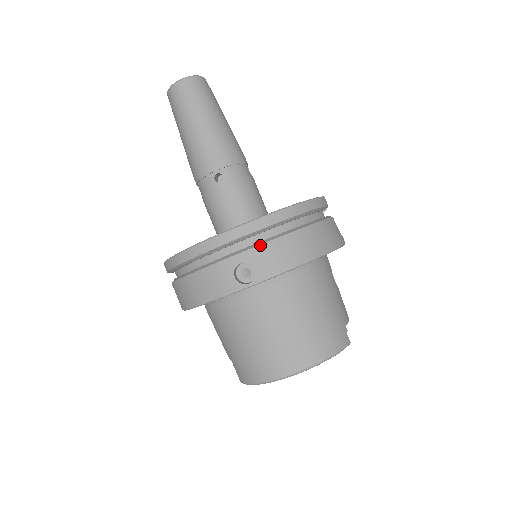
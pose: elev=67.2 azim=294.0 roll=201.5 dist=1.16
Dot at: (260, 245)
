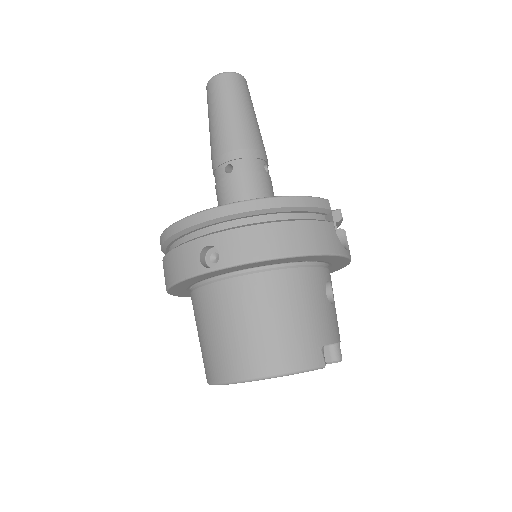
Dot at: (230, 230)
